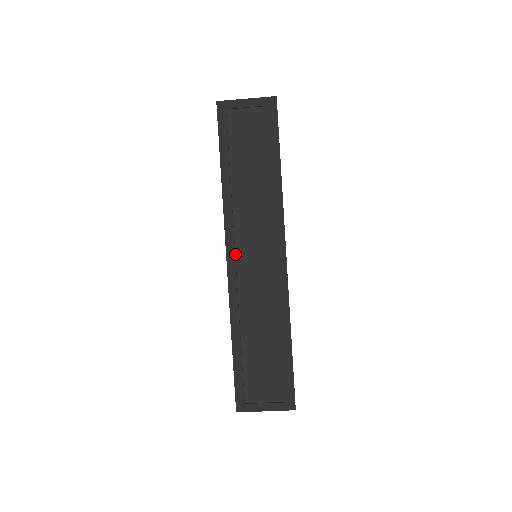
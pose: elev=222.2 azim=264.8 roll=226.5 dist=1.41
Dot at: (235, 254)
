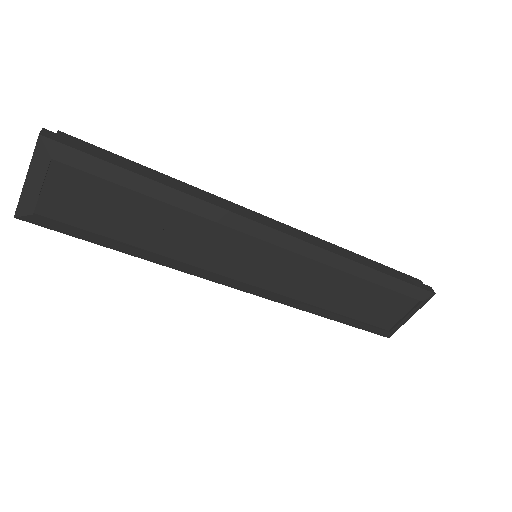
Dot at: (240, 282)
